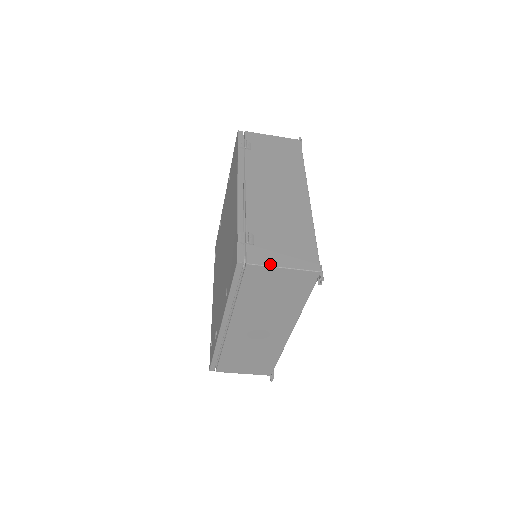
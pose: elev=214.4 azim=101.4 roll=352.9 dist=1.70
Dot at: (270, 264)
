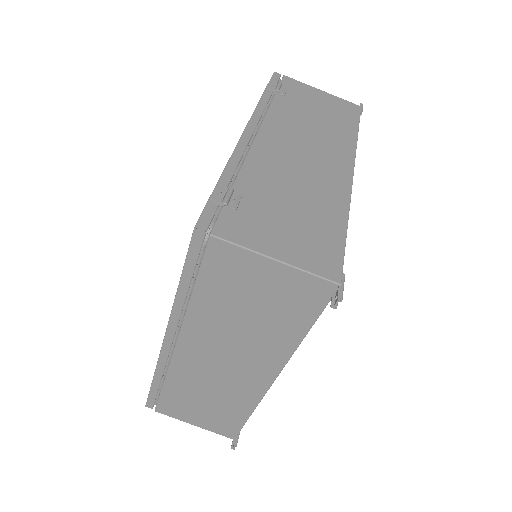
Dot at: (252, 247)
